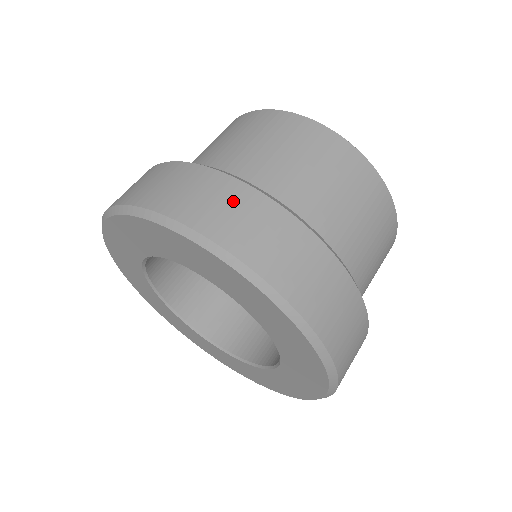
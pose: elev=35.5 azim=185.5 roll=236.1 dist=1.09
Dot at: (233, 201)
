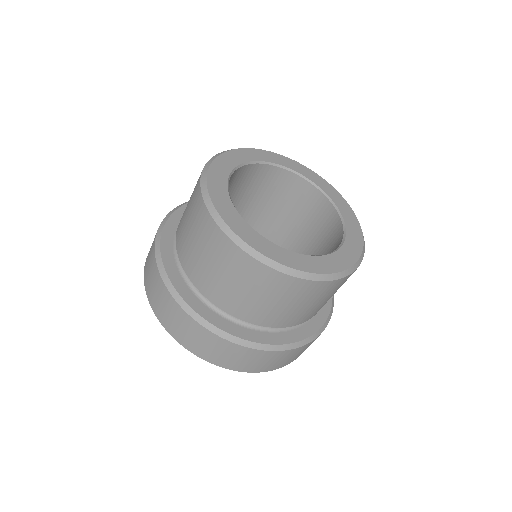
Dot at: (163, 299)
